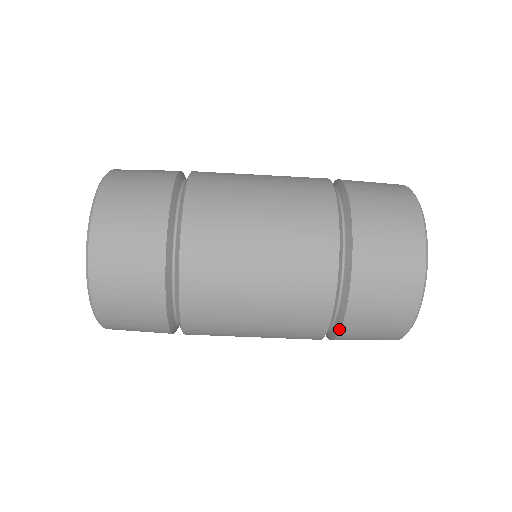
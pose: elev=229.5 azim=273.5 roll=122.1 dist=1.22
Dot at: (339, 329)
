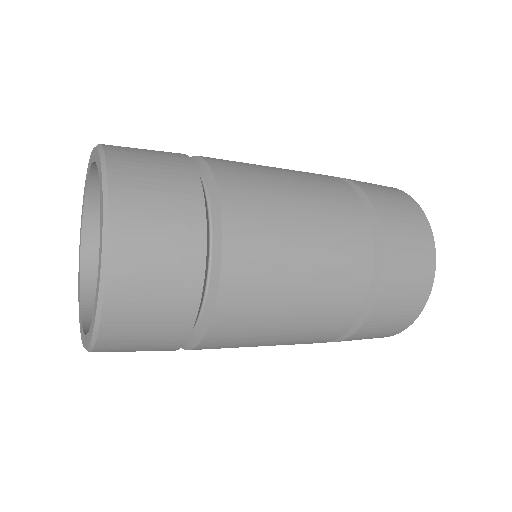
Dot at: occluded
